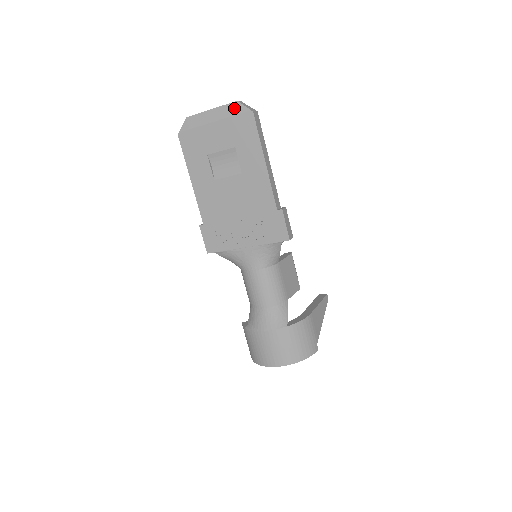
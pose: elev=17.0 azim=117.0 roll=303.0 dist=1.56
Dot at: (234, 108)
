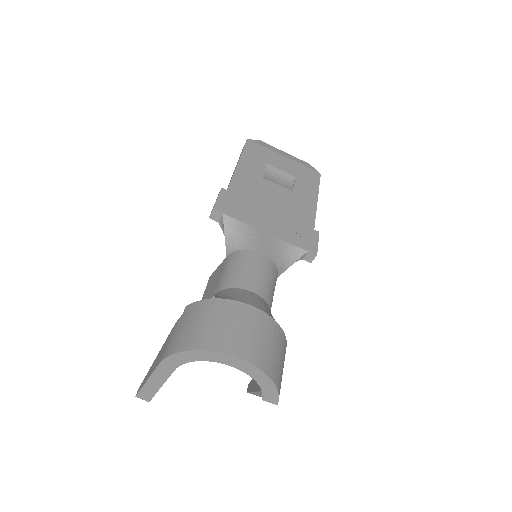
Dot at: (306, 164)
